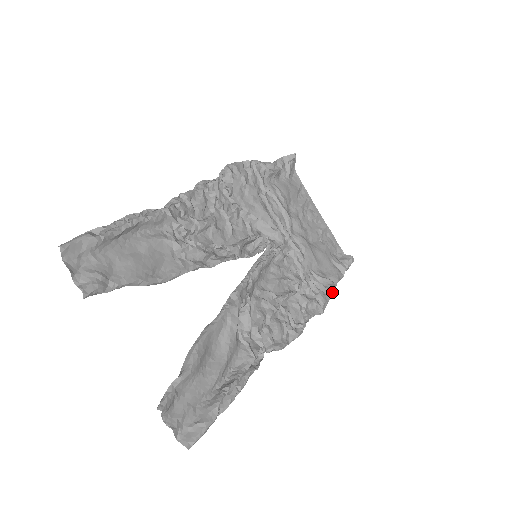
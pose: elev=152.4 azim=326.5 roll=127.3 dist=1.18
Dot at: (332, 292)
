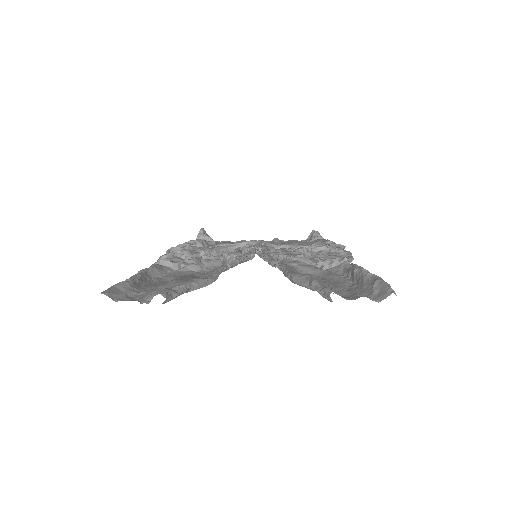
Dot at: (332, 241)
